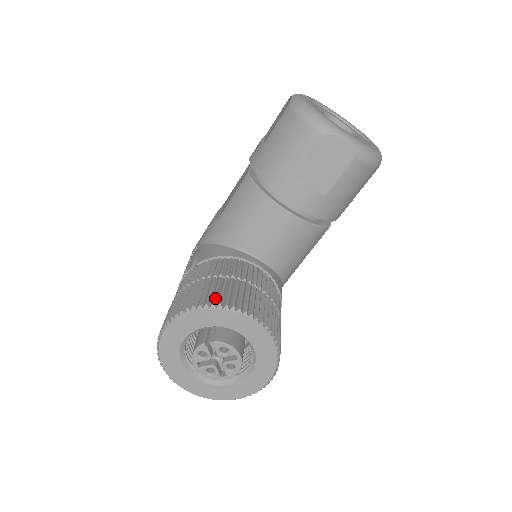
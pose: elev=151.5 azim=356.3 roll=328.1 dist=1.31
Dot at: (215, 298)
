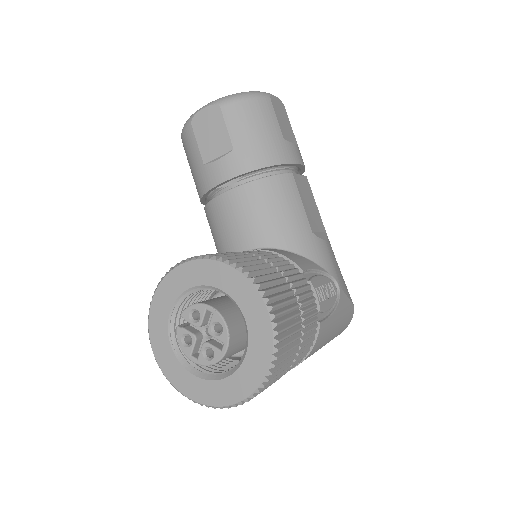
Dot at: occluded
